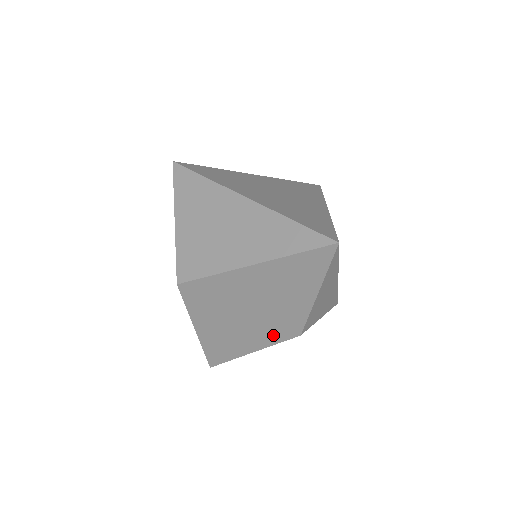
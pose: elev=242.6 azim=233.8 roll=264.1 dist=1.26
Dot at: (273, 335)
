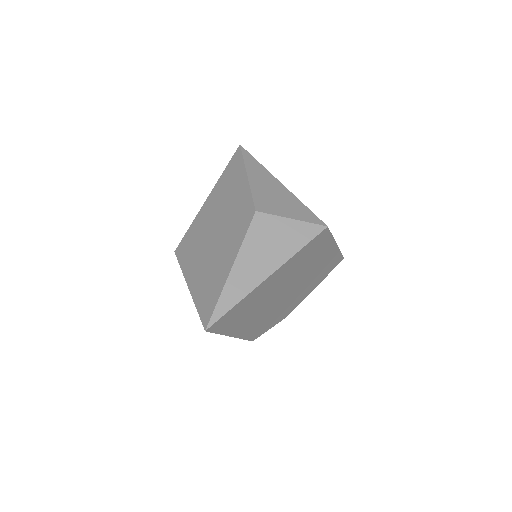
Dot at: (238, 232)
